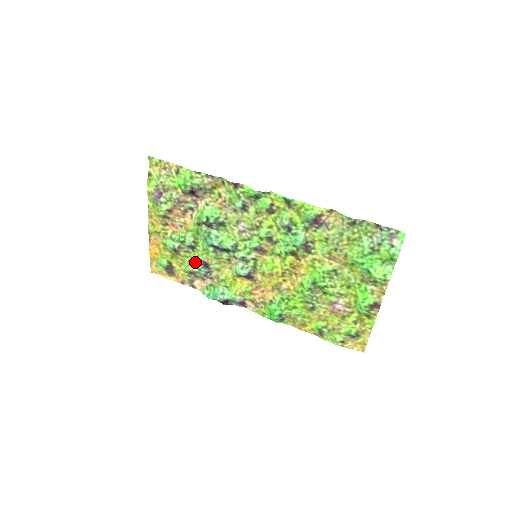
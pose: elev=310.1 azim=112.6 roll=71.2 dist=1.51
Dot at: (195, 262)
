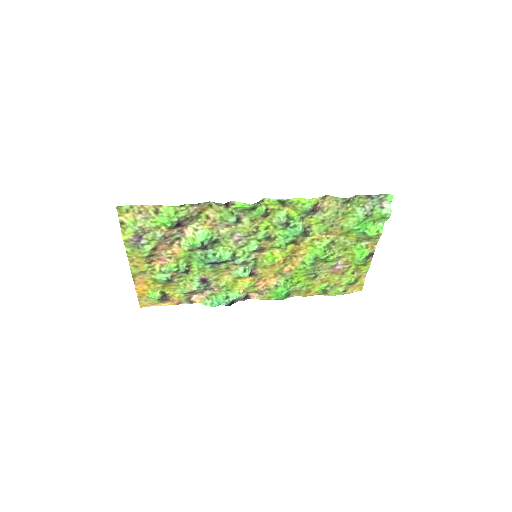
Dot at: (191, 282)
